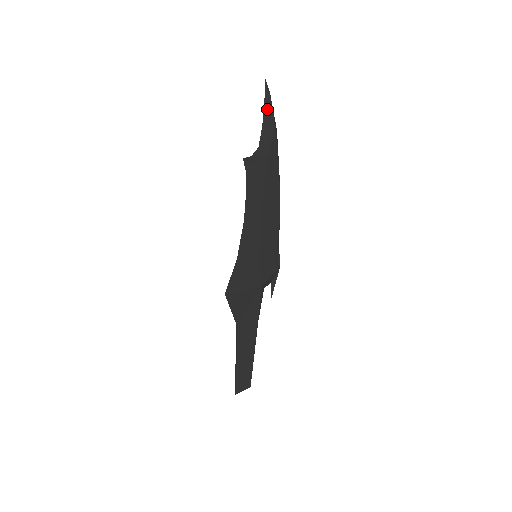
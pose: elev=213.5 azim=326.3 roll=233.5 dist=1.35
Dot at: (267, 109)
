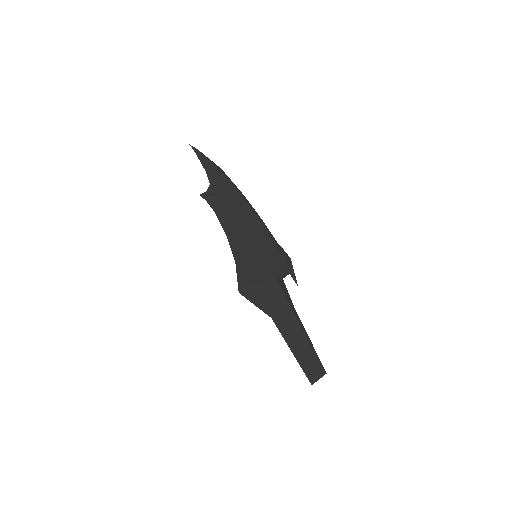
Dot at: (202, 160)
